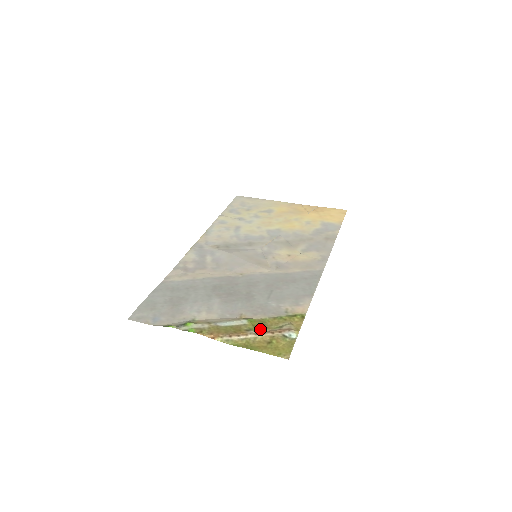
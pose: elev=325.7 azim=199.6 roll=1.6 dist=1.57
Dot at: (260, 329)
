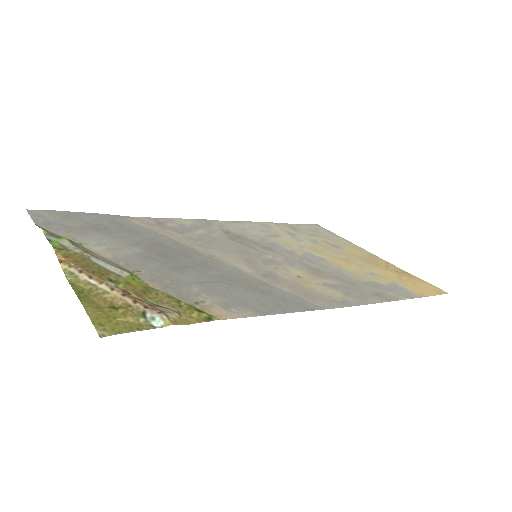
Dot at: (128, 289)
